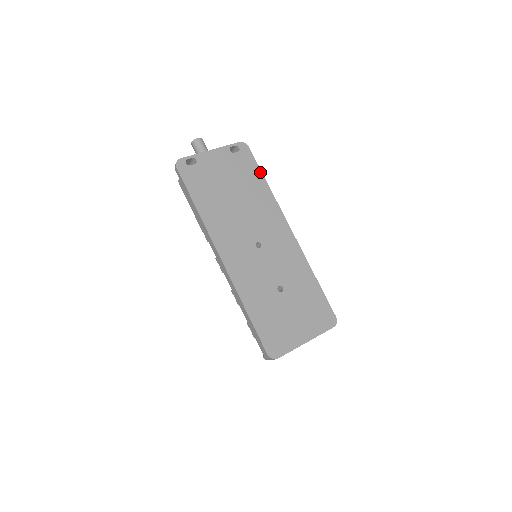
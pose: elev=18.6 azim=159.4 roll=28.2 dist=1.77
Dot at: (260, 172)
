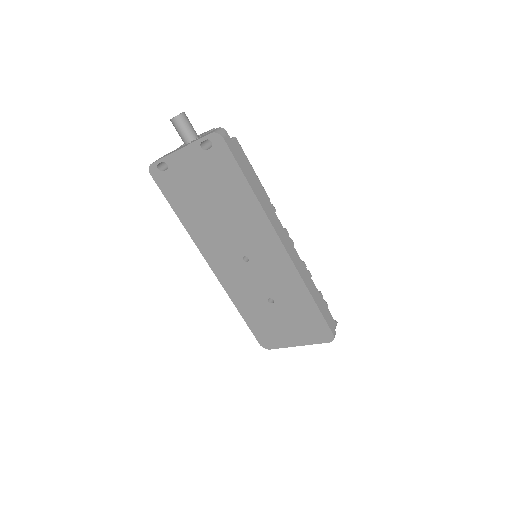
Dot at: (242, 175)
